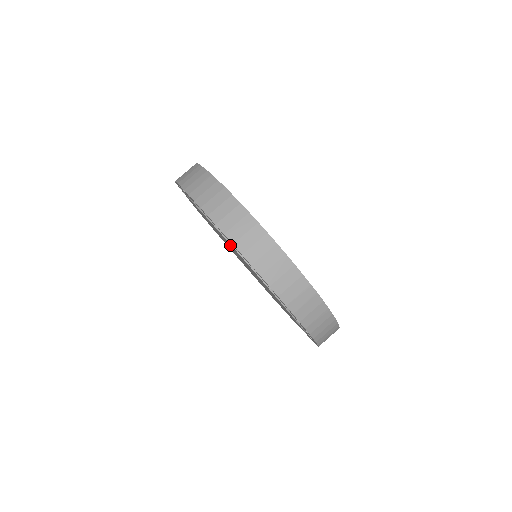
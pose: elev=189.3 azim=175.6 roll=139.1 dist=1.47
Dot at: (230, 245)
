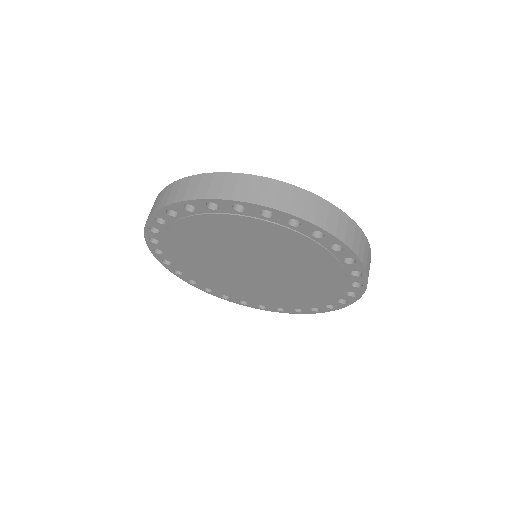
Dot at: (203, 232)
